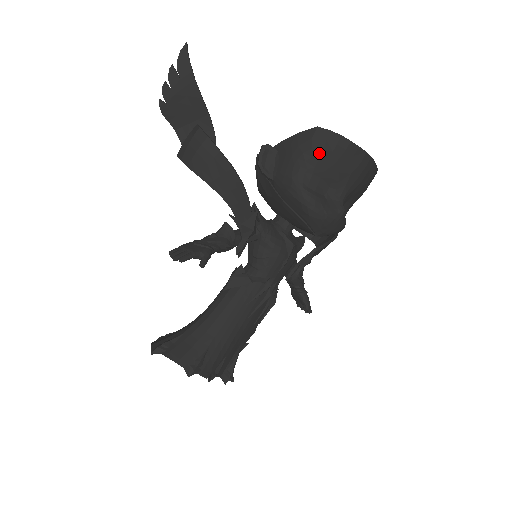
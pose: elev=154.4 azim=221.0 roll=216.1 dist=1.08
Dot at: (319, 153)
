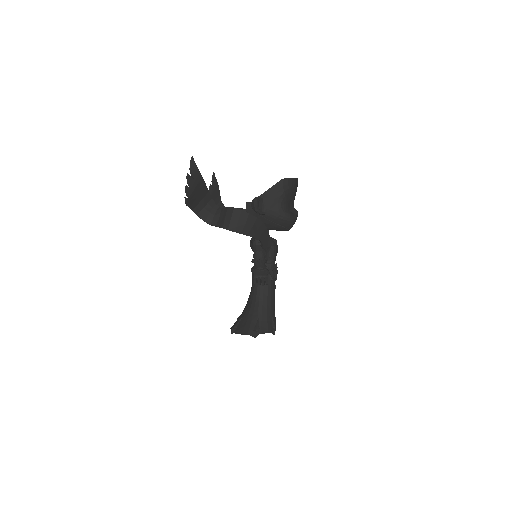
Dot at: (287, 192)
